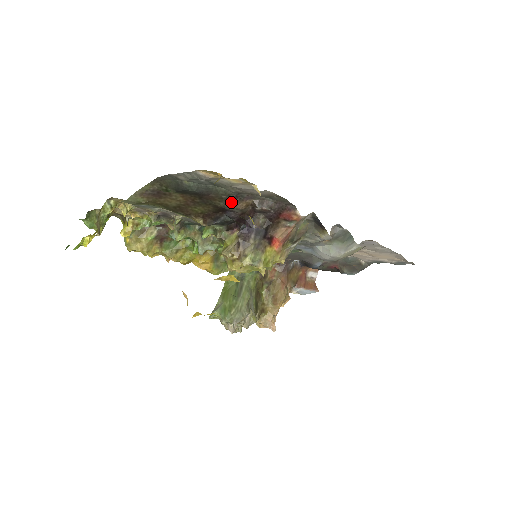
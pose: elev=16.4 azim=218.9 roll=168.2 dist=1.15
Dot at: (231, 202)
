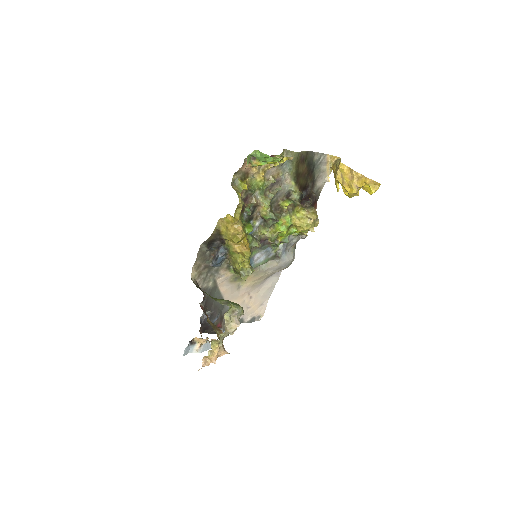
Dot at: (312, 184)
